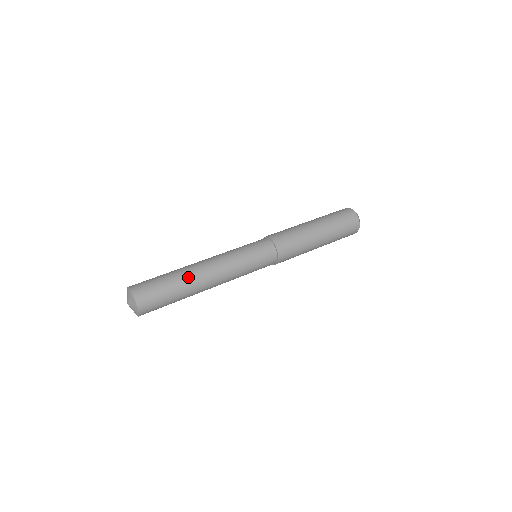
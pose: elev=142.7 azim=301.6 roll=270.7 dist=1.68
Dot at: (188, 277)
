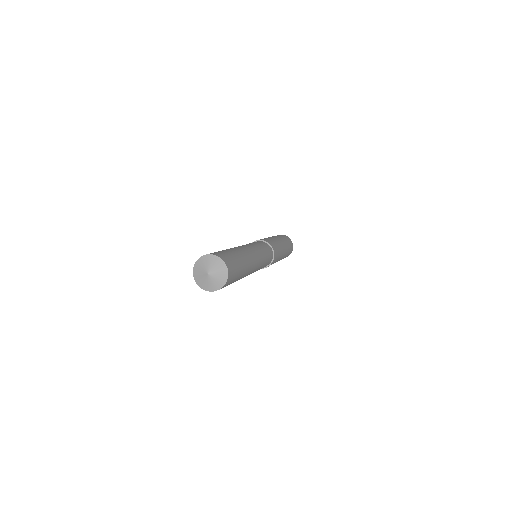
Dot at: (248, 265)
